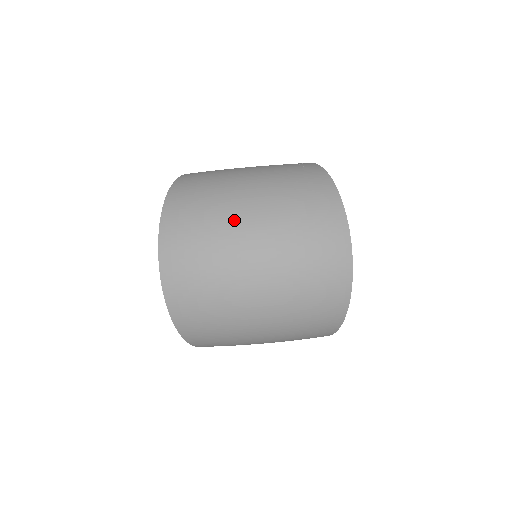
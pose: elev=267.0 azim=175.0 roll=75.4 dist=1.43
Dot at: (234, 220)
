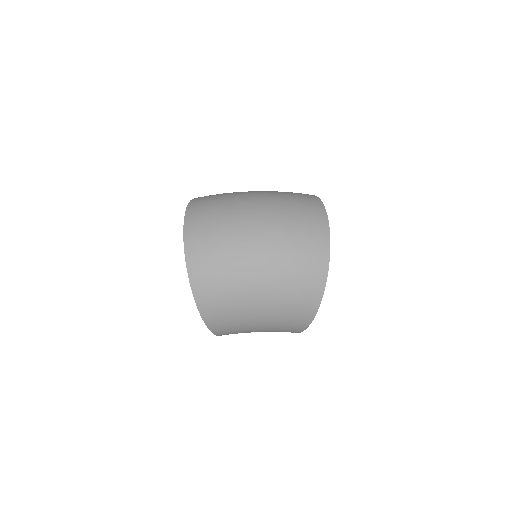
Dot at: (242, 198)
